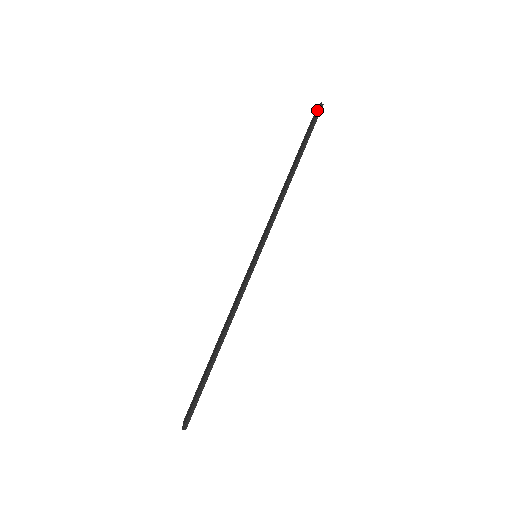
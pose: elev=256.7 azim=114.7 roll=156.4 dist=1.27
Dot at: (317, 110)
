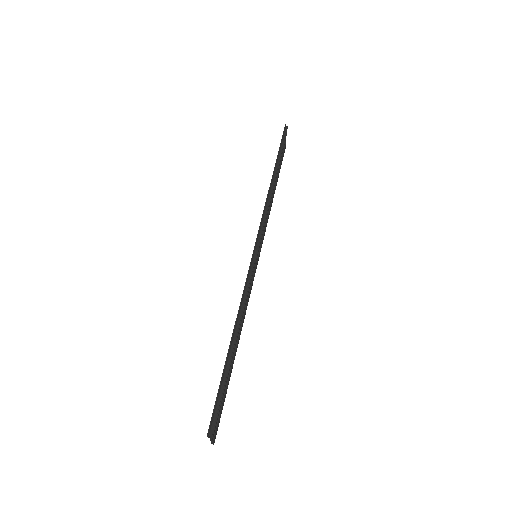
Dot at: (283, 131)
